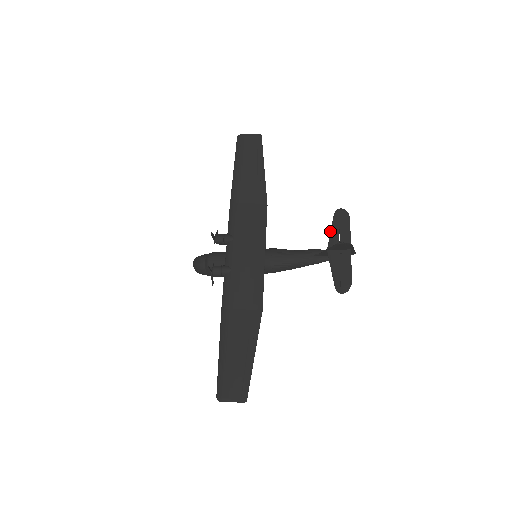
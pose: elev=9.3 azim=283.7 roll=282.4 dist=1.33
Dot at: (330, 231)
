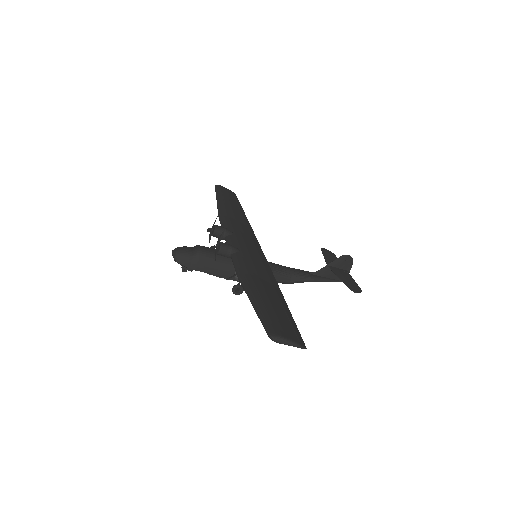
Dot at: occluded
